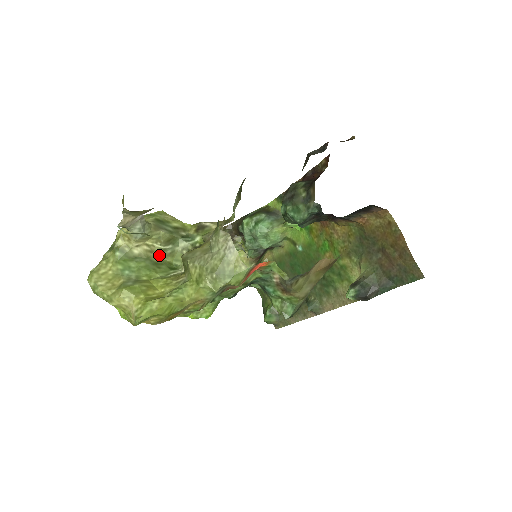
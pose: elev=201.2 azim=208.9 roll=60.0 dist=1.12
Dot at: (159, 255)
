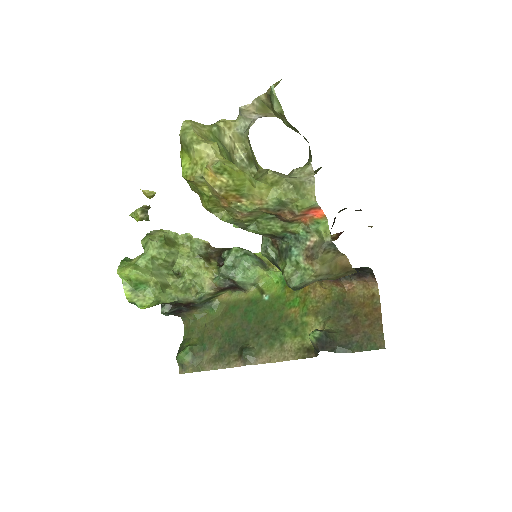
Dot at: (236, 160)
